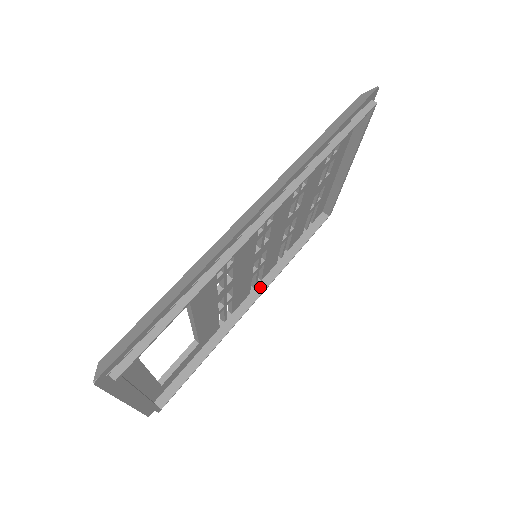
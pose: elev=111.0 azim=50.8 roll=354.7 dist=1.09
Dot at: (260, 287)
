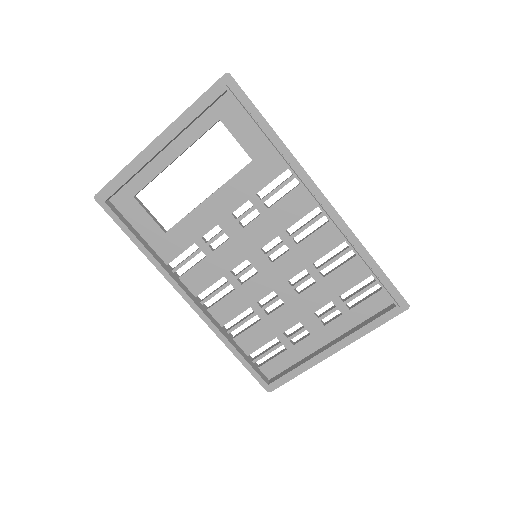
Dot at: (202, 307)
